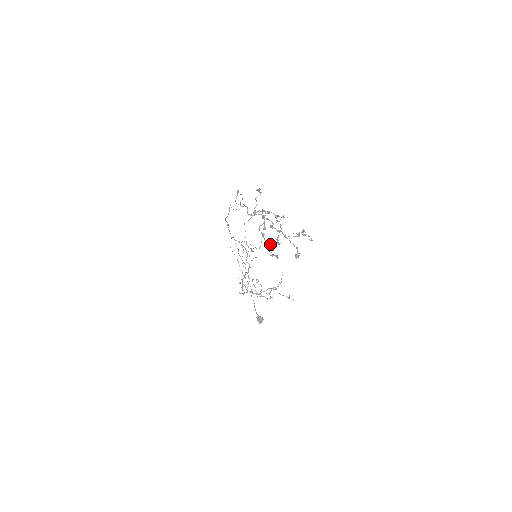
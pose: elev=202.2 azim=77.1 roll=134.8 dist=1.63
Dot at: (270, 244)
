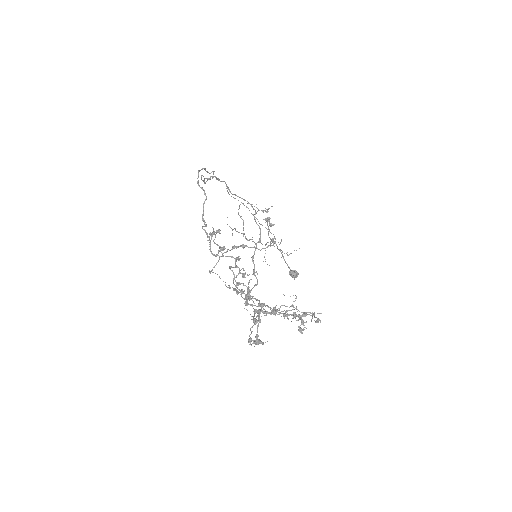
Dot at: (248, 341)
